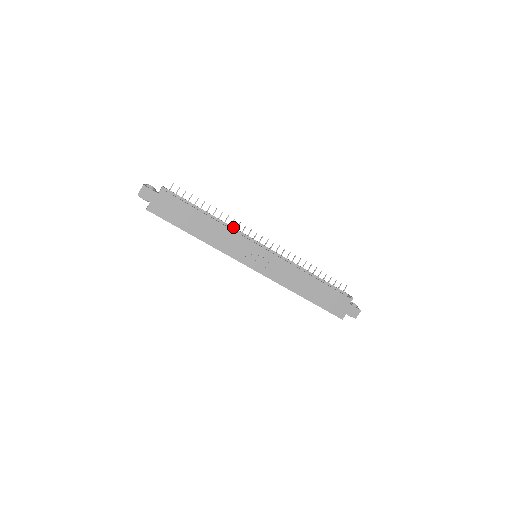
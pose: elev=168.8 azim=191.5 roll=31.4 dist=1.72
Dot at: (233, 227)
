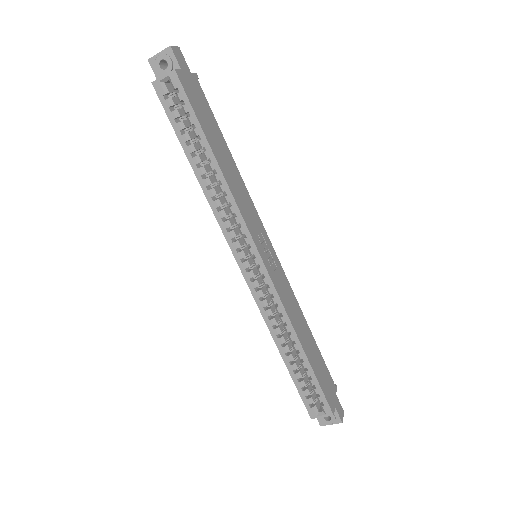
Dot at: occluded
